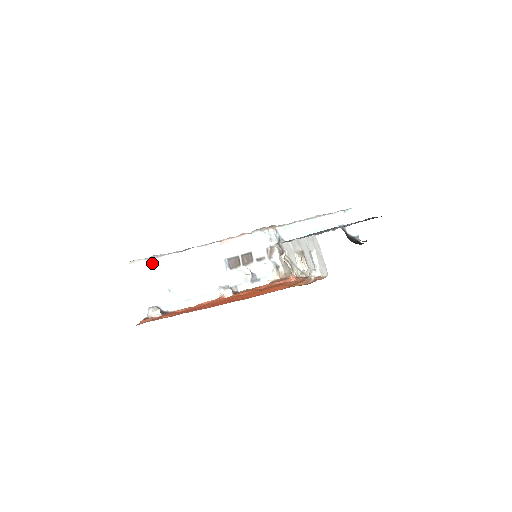
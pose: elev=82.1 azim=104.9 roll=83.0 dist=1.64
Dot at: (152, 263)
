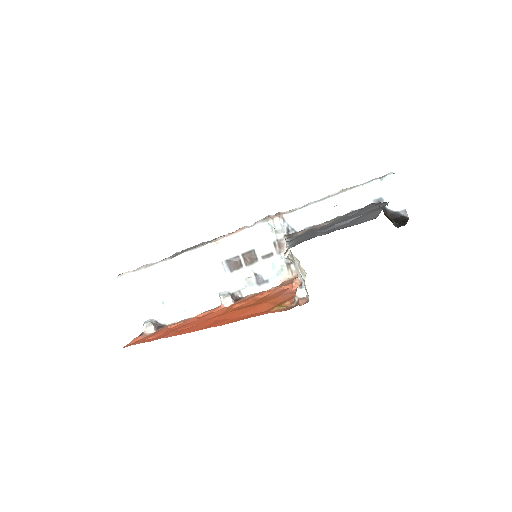
Dot at: (141, 275)
